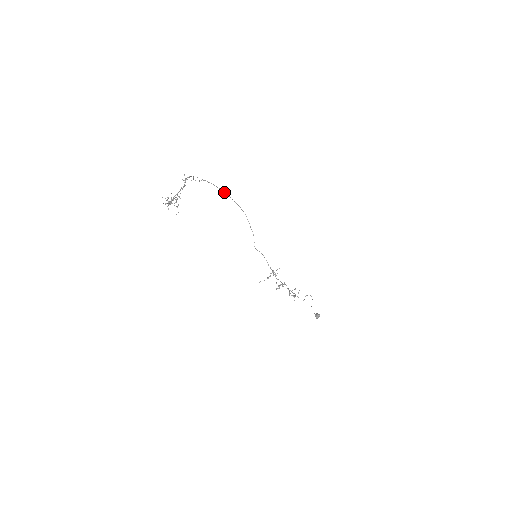
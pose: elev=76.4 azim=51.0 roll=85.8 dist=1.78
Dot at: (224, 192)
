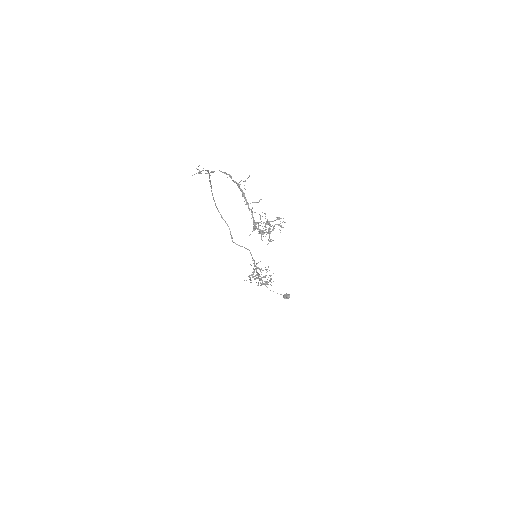
Dot at: occluded
